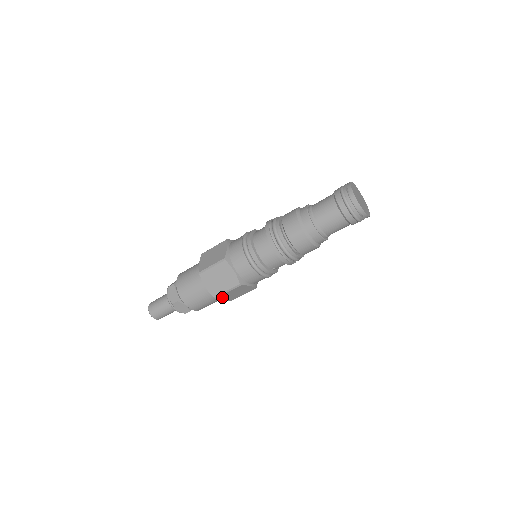
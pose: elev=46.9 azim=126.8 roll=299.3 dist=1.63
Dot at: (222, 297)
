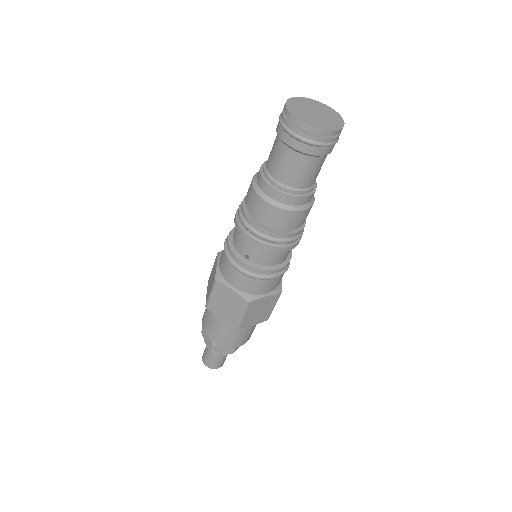
Dot at: (214, 309)
